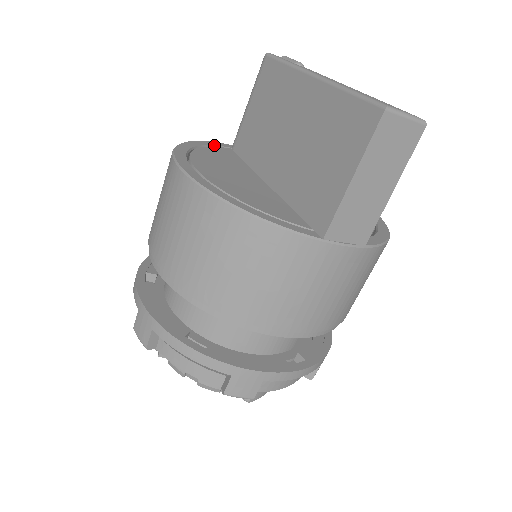
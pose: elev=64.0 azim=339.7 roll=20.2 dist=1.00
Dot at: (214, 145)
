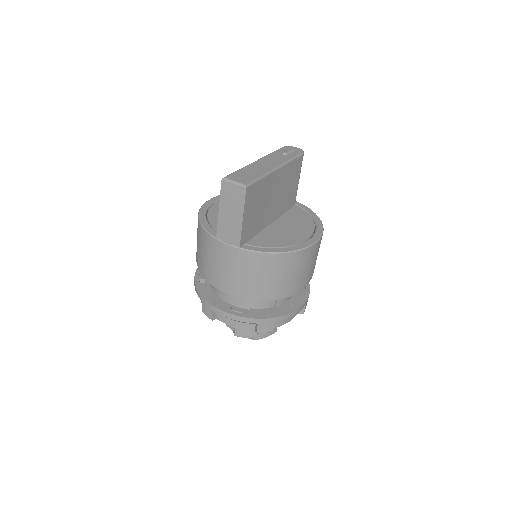
Dot at: occluded
